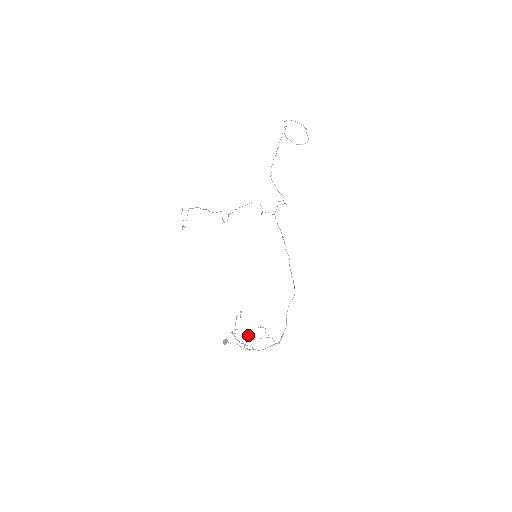
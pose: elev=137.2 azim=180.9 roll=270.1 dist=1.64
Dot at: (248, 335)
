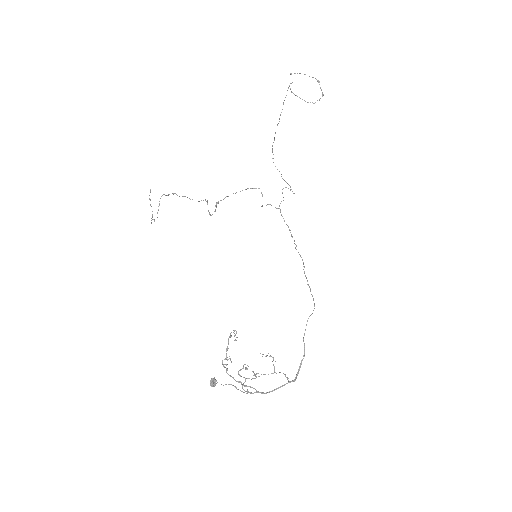
Dot at: (247, 369)
